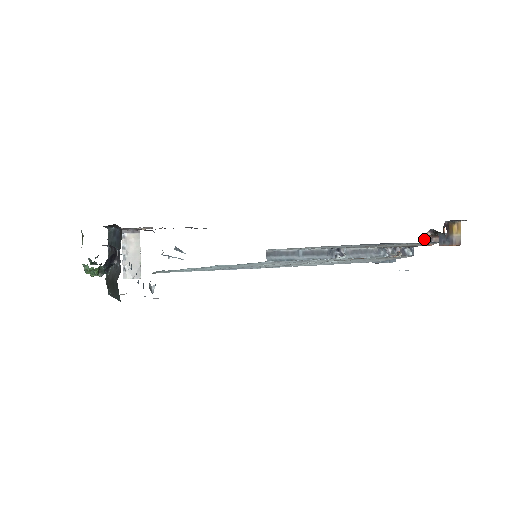
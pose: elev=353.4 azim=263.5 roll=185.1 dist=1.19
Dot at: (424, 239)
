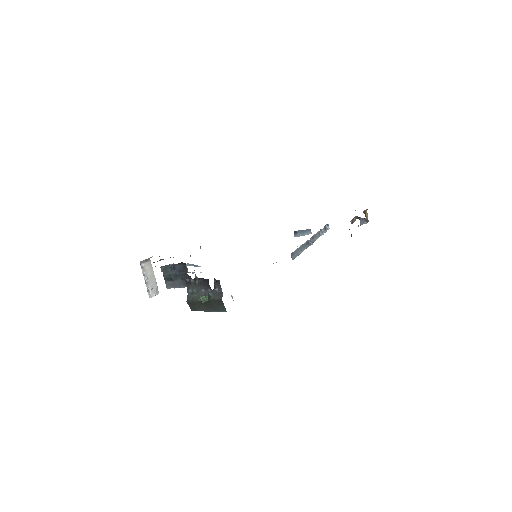
Dot at: (352, 222)
